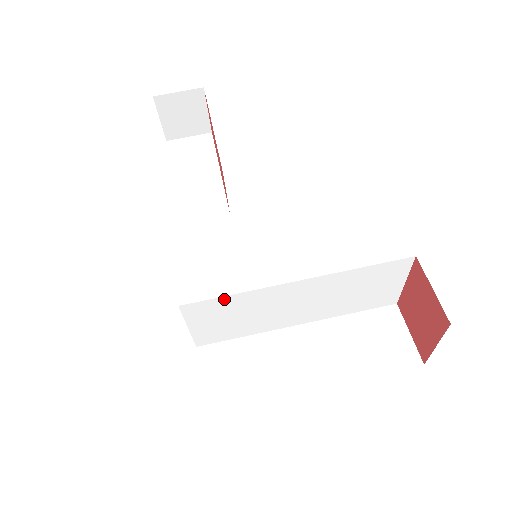
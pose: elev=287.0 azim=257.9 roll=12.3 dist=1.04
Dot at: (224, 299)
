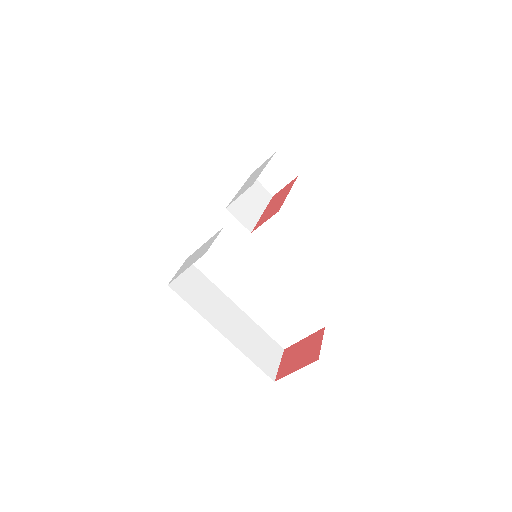
Dot at: (241, 248)
